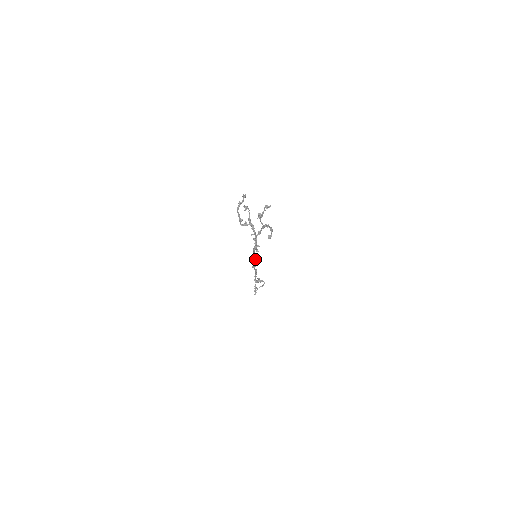
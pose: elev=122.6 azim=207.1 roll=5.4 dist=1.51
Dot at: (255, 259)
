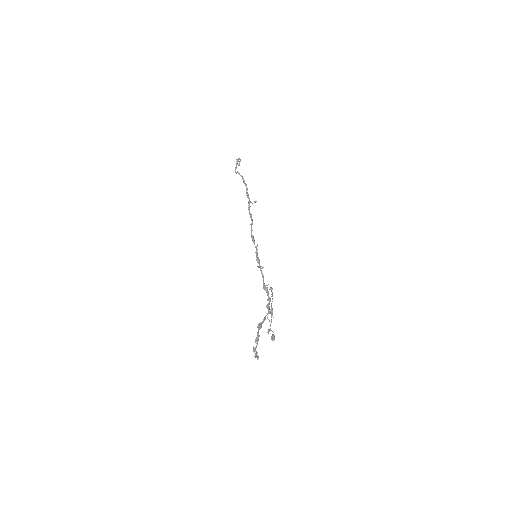
Dot at: occluded
